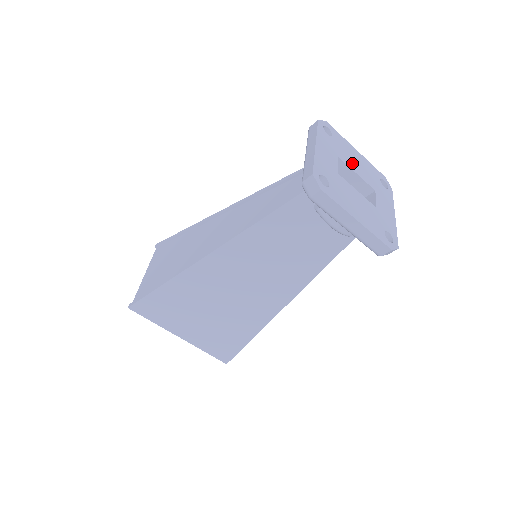
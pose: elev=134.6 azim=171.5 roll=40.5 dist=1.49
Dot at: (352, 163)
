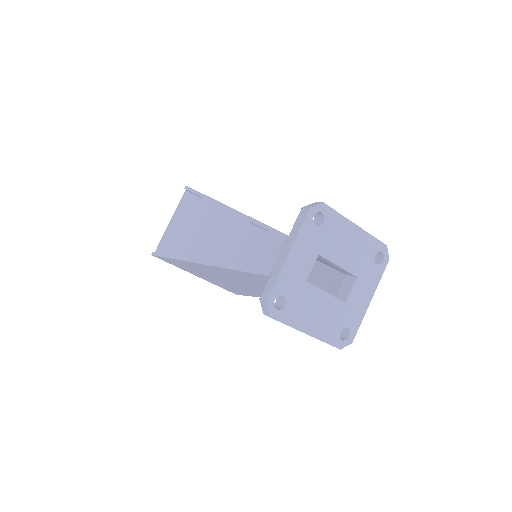
Dot at: (338, 252)
